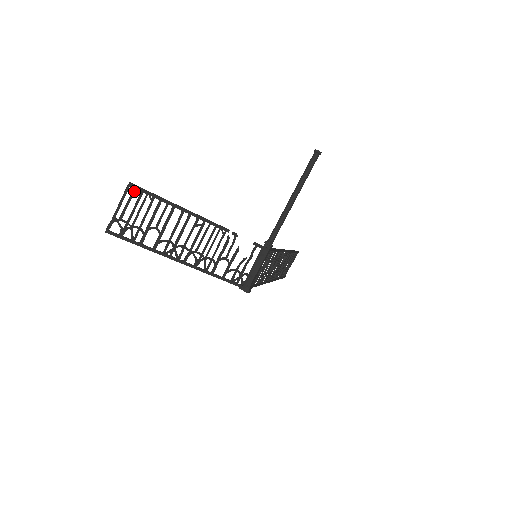
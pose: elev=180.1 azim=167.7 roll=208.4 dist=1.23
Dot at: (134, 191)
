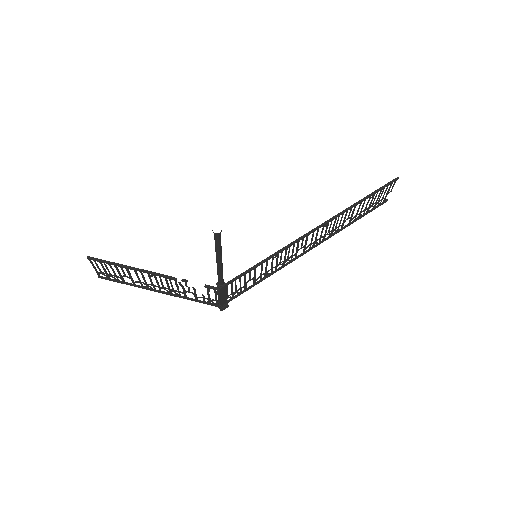
Dot at: (95, 261)
